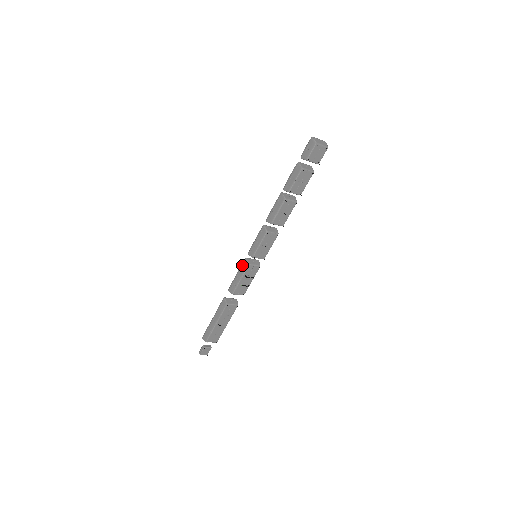
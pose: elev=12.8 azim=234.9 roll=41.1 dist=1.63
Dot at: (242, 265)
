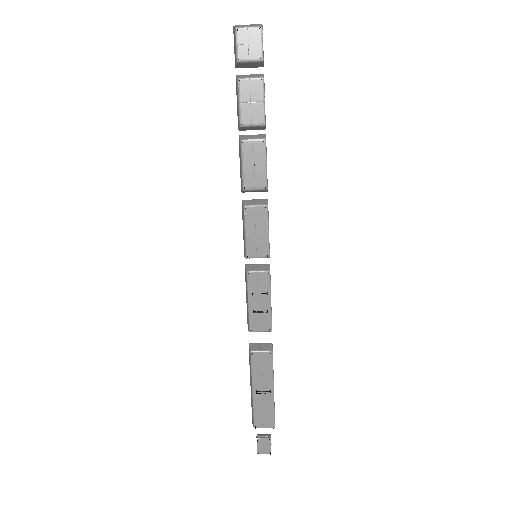
Dot at: (245, 278)
